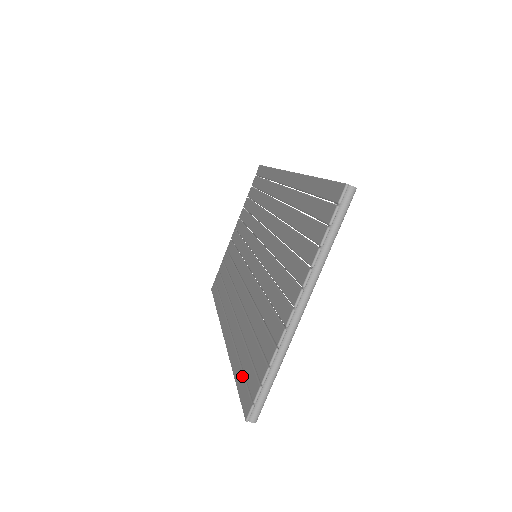
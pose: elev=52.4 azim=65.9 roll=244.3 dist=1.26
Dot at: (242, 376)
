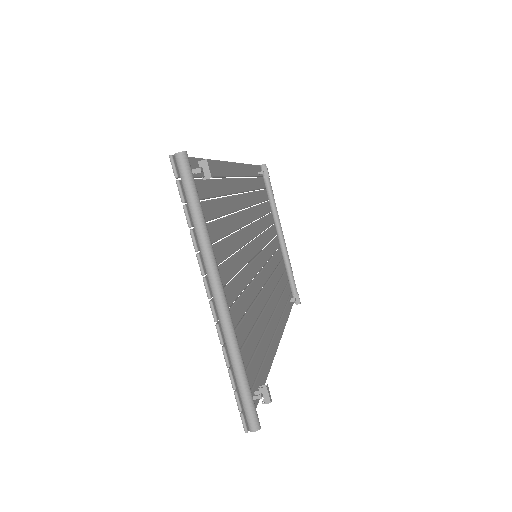
Dot at: (252, 385)
